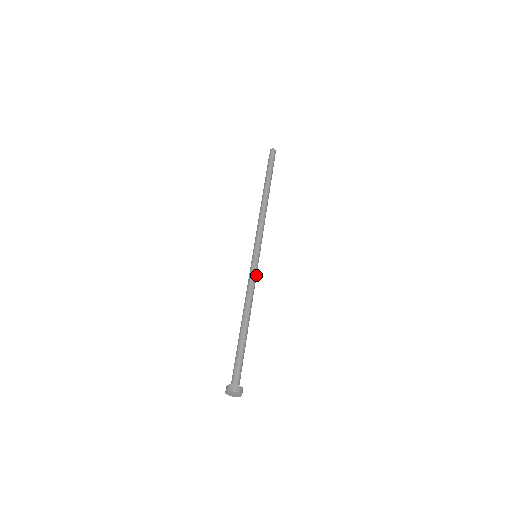
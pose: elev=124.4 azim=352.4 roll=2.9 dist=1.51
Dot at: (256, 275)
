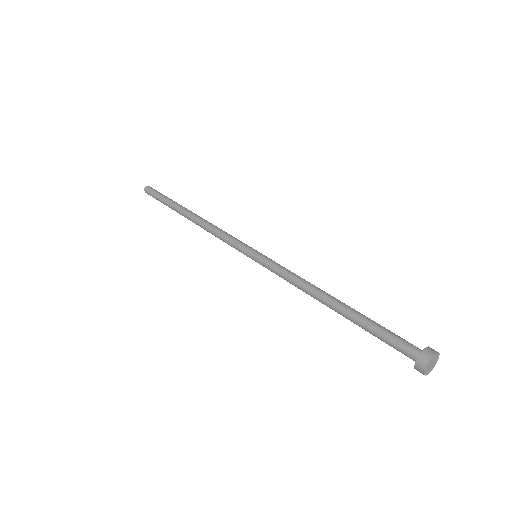
Dot at: (281, 266)
